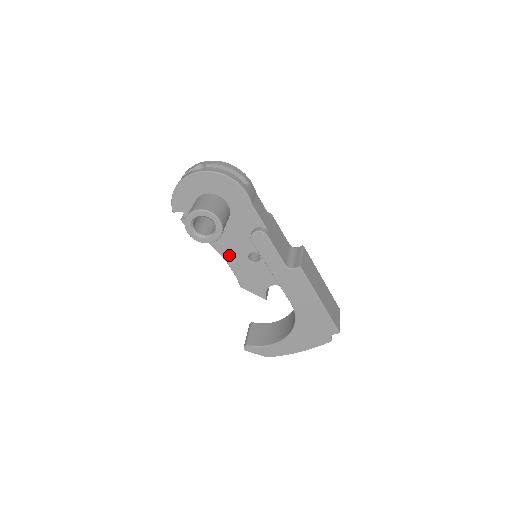
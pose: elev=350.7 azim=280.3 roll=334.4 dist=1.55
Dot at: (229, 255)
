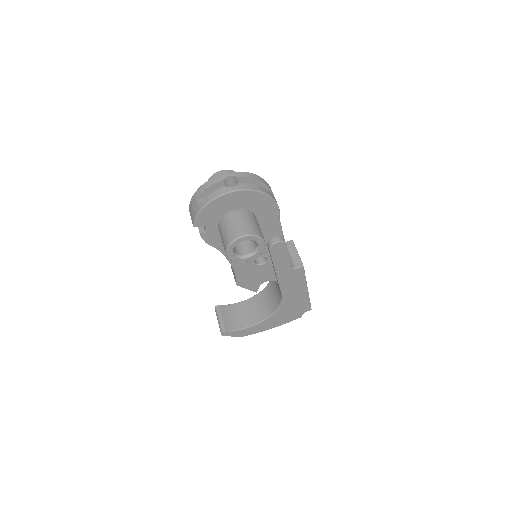
Dot at: occluded
